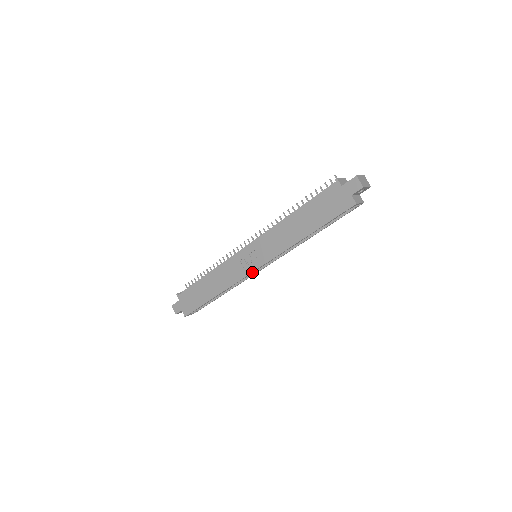
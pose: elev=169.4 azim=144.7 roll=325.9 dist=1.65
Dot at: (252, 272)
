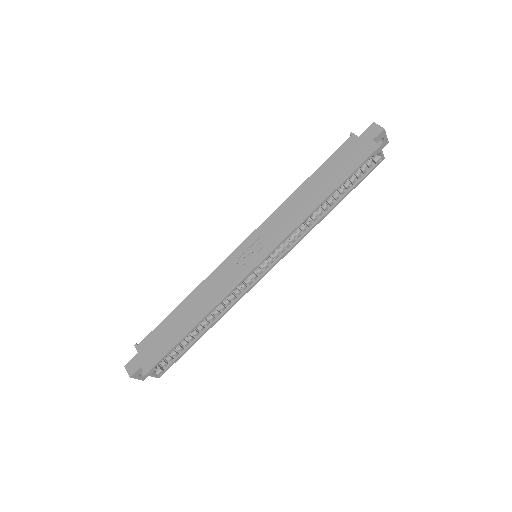
Dot at: (254, 269)
